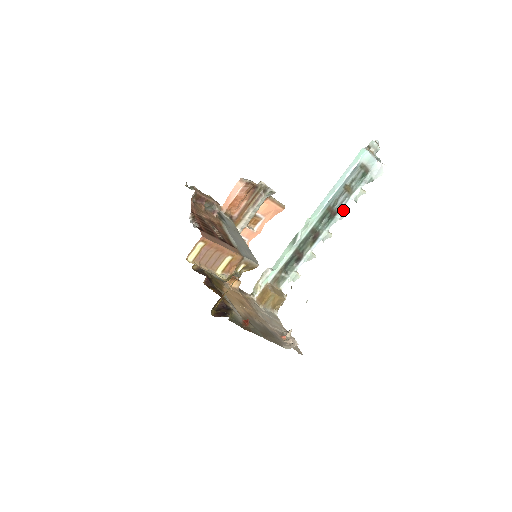
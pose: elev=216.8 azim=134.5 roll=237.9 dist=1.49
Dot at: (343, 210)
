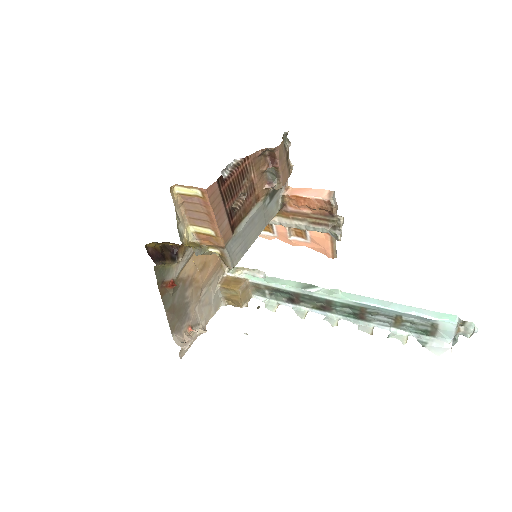
Dot at: (372, 326)
